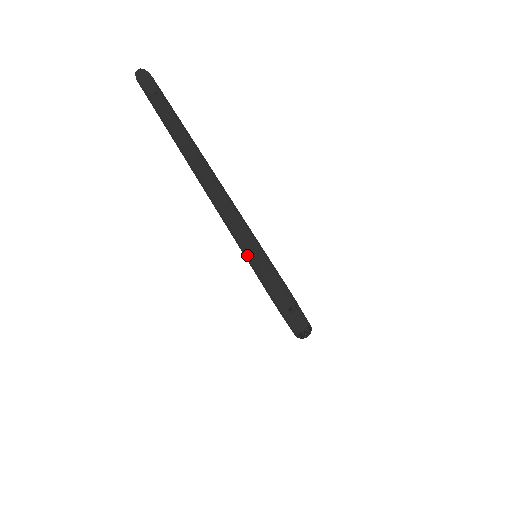
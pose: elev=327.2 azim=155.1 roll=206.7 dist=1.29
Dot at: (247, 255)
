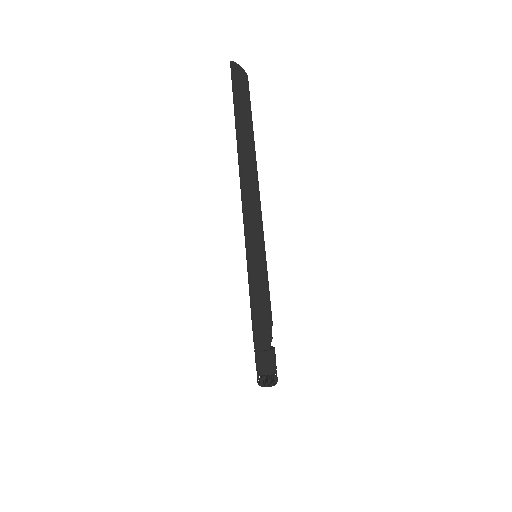
Dot at: (259, 244)
